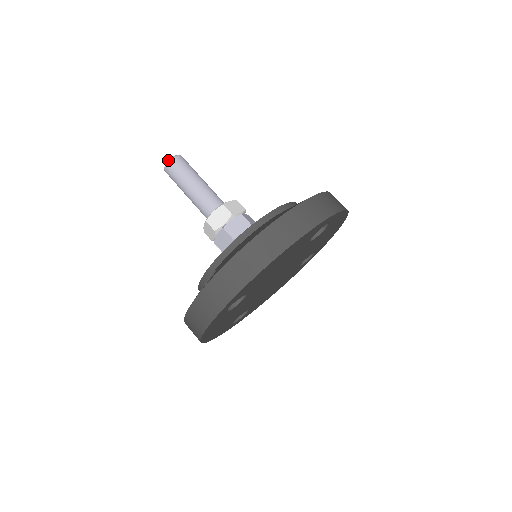
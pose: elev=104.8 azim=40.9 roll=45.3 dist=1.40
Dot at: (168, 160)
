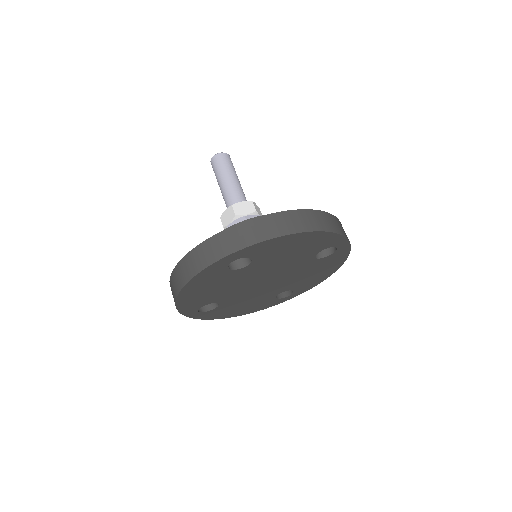
Dot at: occluded
